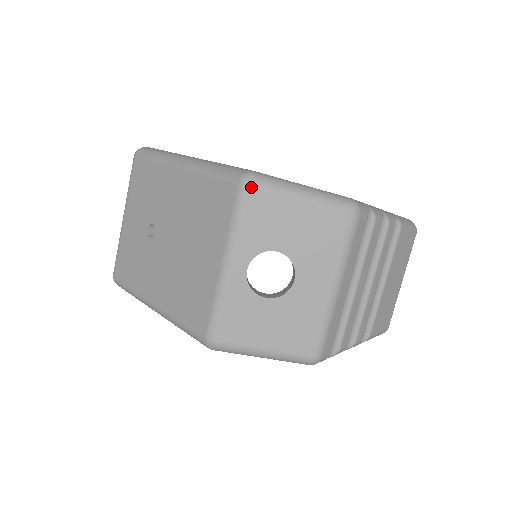
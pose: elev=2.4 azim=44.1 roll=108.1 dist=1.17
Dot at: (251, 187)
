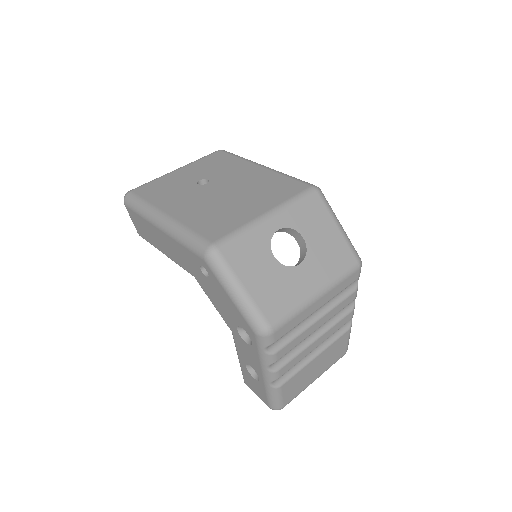
Dot at: (318, 193)
